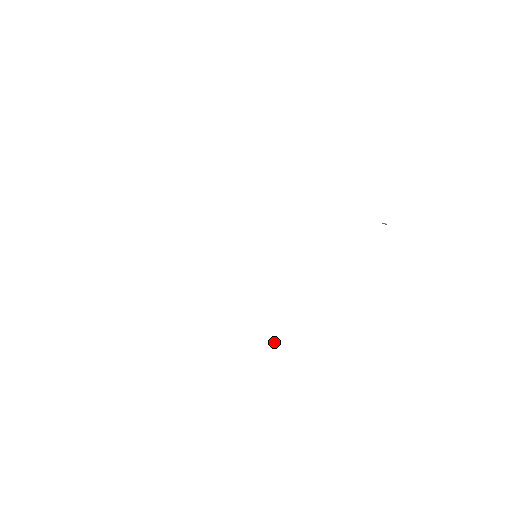
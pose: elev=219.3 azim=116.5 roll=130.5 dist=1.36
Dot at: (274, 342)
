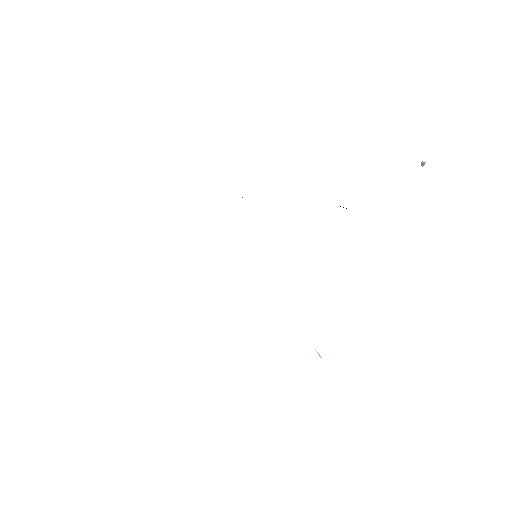
Dot at: (320, 357)
